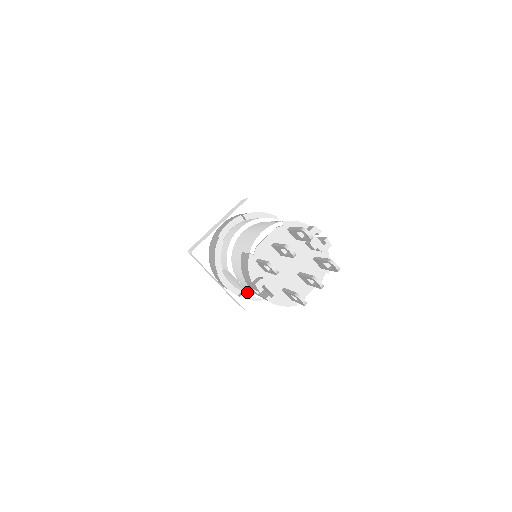
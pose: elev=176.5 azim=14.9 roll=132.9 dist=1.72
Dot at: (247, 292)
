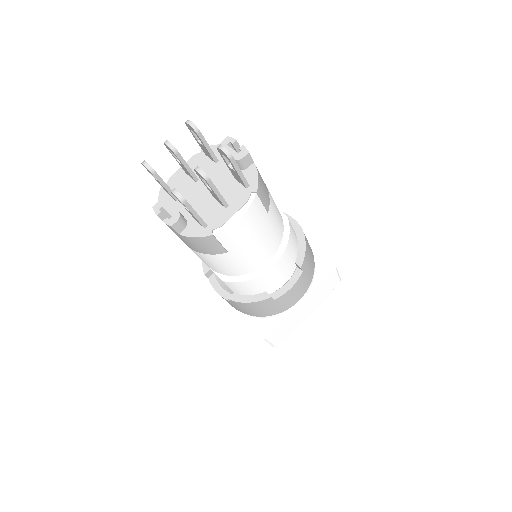
Dot at: occluded
